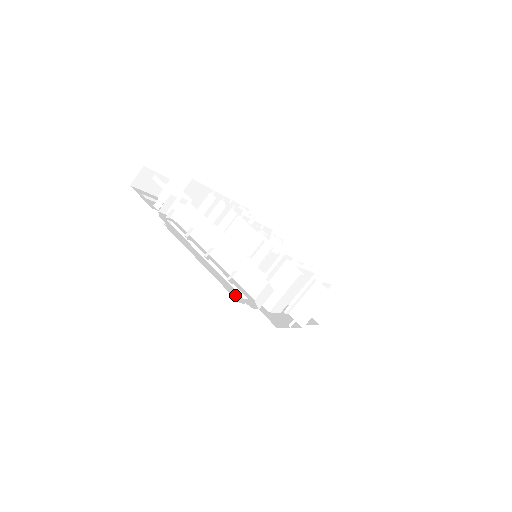
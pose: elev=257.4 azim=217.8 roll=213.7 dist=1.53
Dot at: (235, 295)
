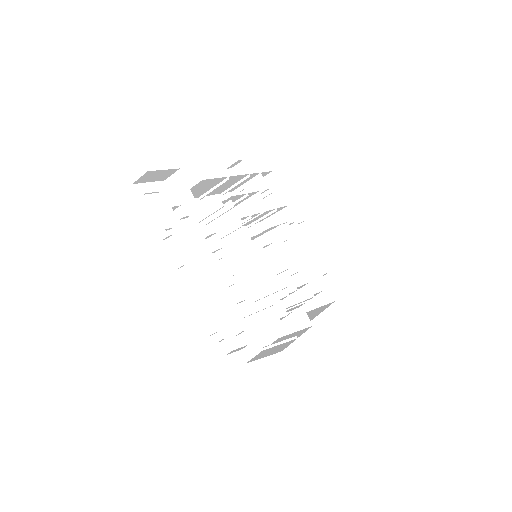
Dot at: (211, 343)
